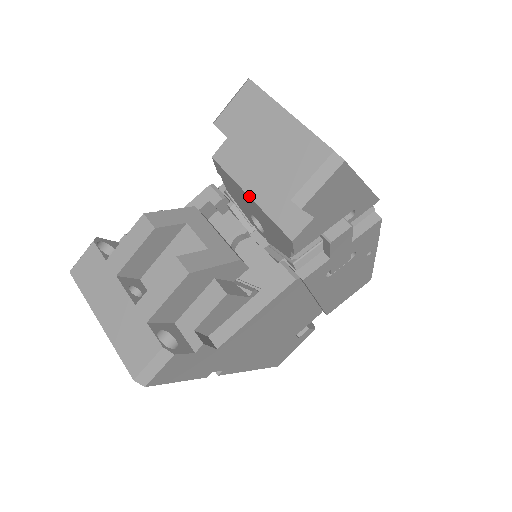
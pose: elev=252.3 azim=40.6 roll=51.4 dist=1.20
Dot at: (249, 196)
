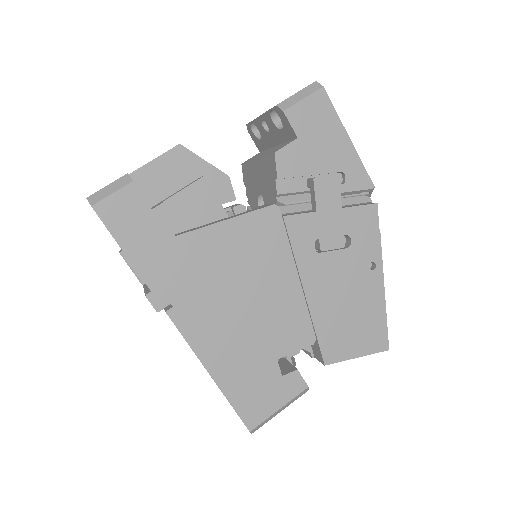
Dot at: (256, 159)
